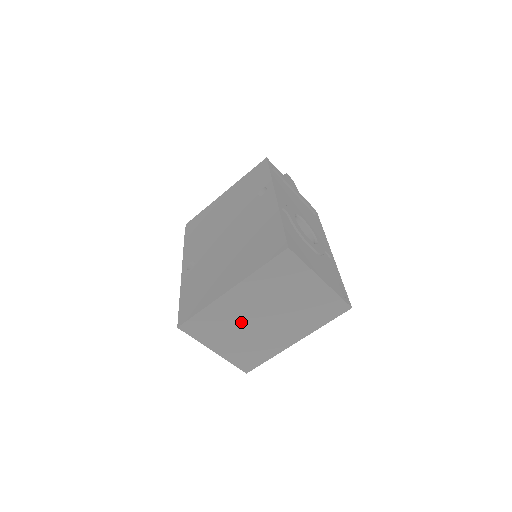
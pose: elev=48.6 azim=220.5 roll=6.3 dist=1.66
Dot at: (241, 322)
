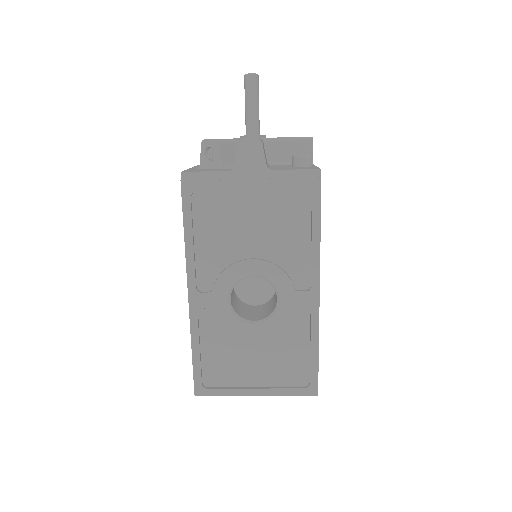
Dot at: occluded
